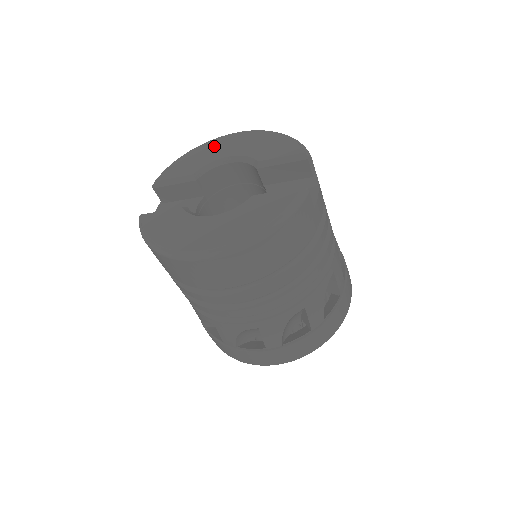
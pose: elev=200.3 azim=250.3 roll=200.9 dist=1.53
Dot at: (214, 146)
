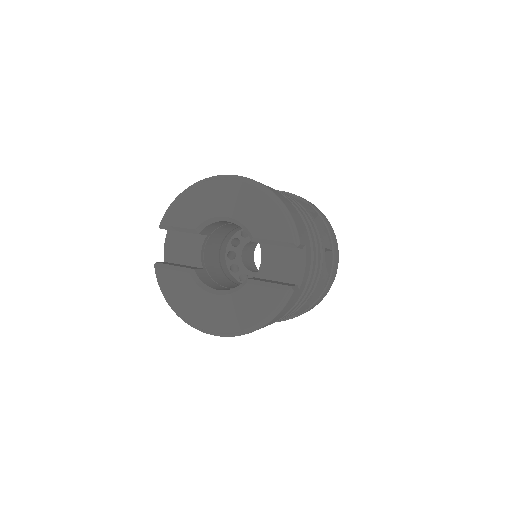
Dot at: (212, 193)
